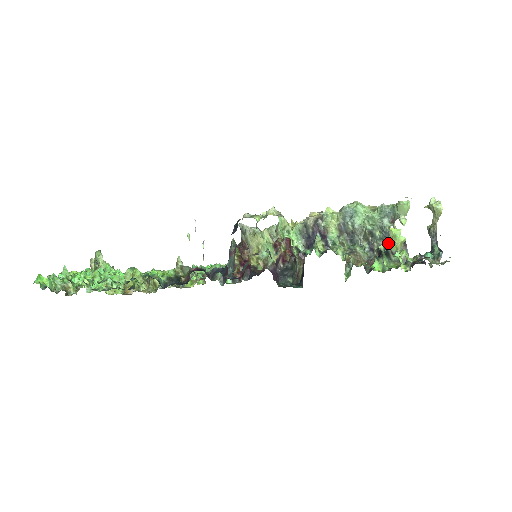
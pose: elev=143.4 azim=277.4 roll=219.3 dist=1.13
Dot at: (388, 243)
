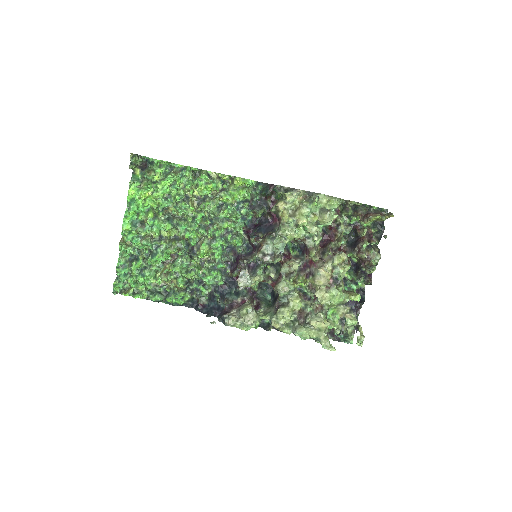
Dot at: occluded
